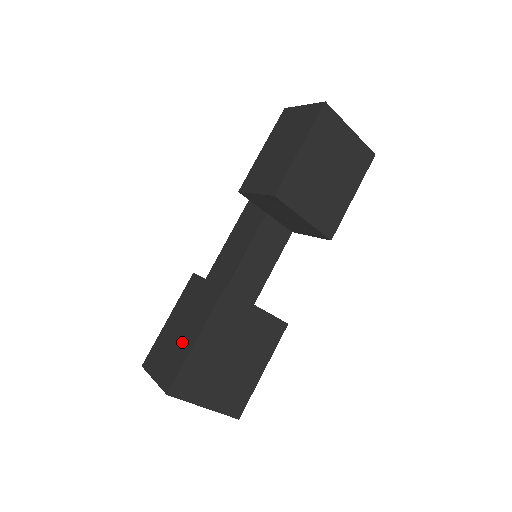
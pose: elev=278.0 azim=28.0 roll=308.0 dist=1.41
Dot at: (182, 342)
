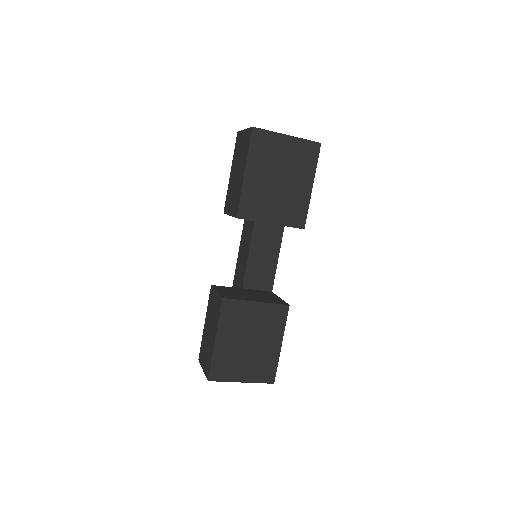
Dot at: (210, 341)
